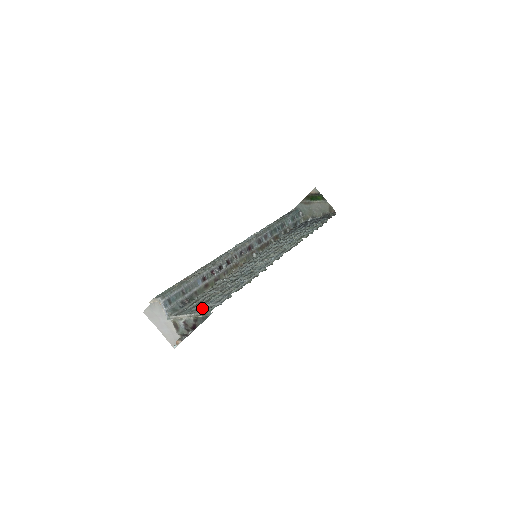
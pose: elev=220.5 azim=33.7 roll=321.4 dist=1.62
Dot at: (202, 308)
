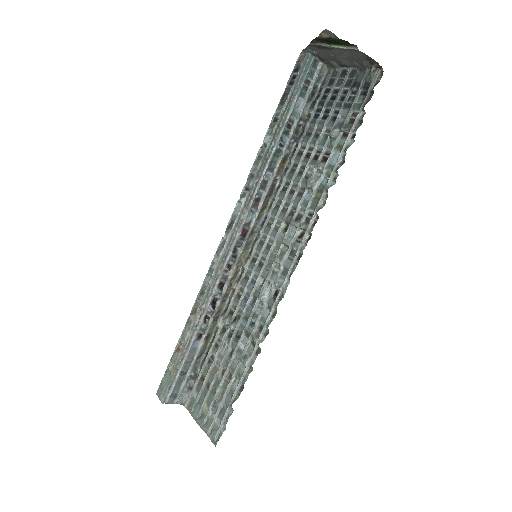
Dot at: (208, 422)
